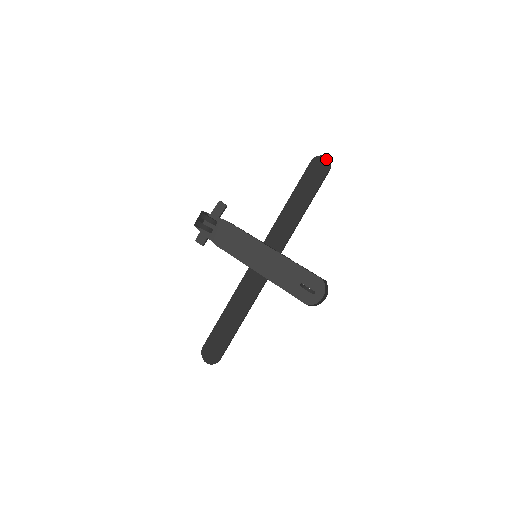
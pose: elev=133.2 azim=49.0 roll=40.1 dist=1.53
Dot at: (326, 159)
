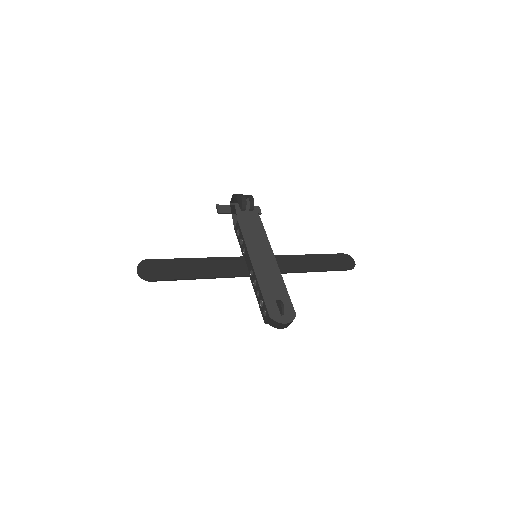
Dot at: (354, 262)
